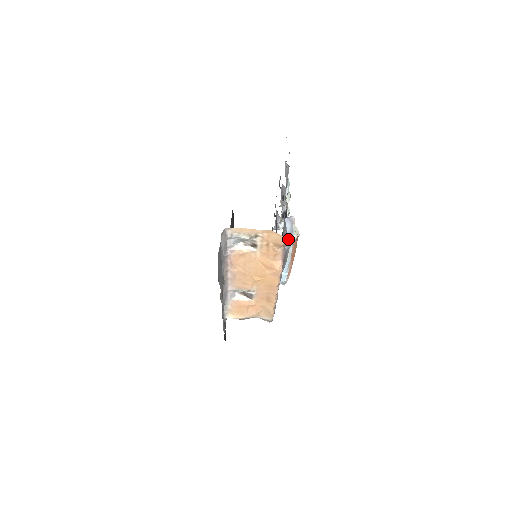
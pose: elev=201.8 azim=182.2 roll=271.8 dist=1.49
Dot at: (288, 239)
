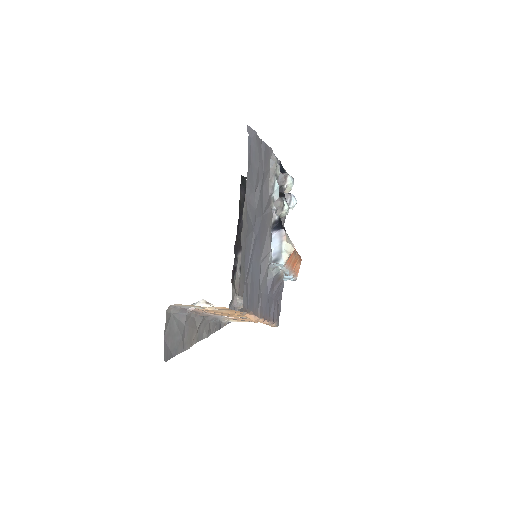
Dot at: (276, 263)
